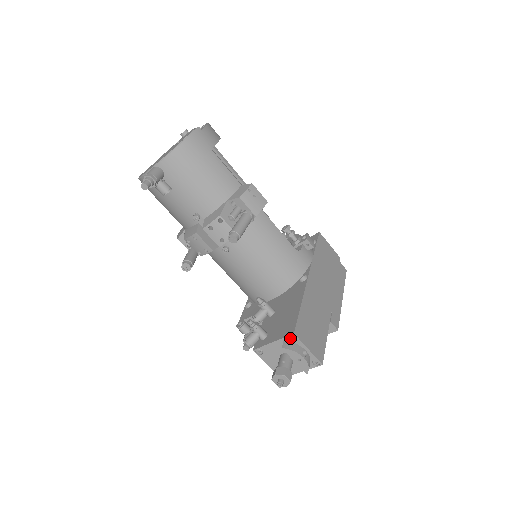
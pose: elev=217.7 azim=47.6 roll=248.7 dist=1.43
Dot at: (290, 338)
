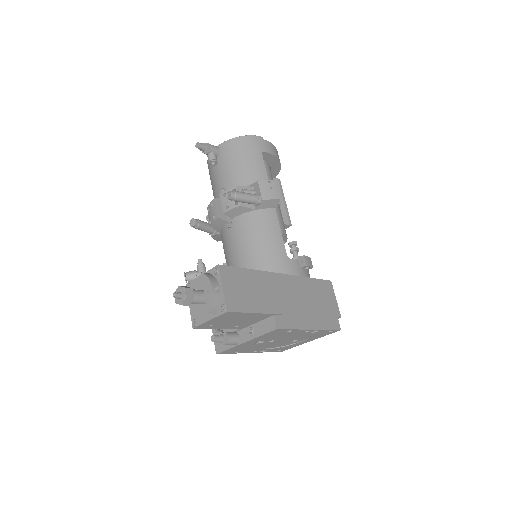
Dot at: (214, 271)
